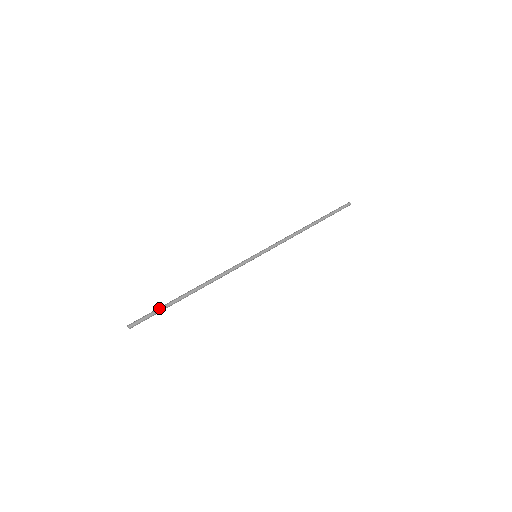
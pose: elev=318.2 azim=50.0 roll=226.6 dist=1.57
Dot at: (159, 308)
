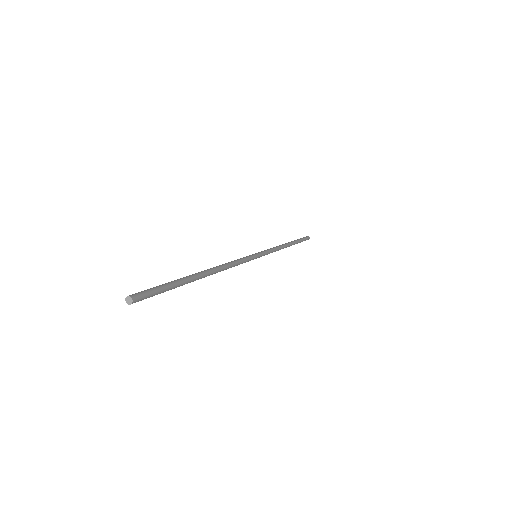
Dot at: (168, 282)
